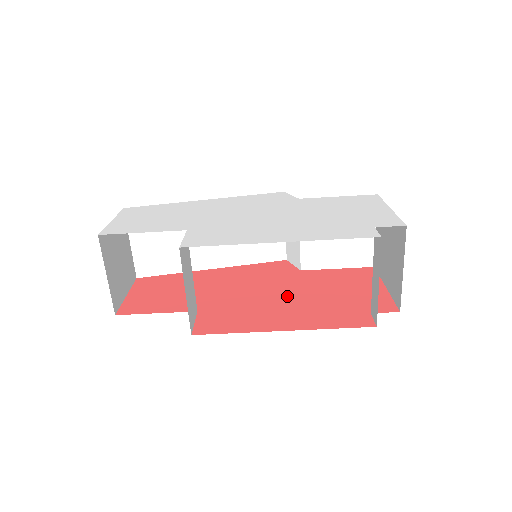
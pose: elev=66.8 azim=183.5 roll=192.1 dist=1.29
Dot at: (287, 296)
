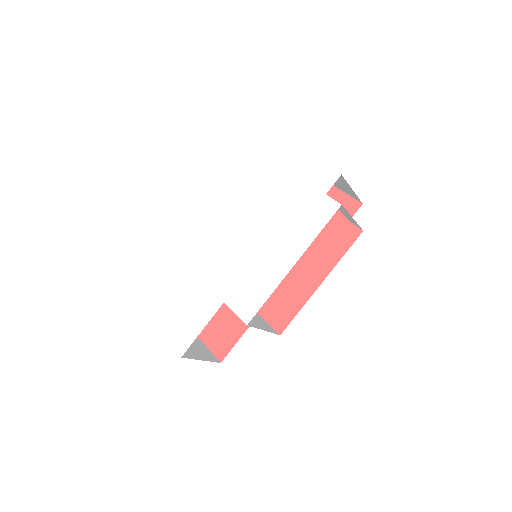
Dot at: occluded
